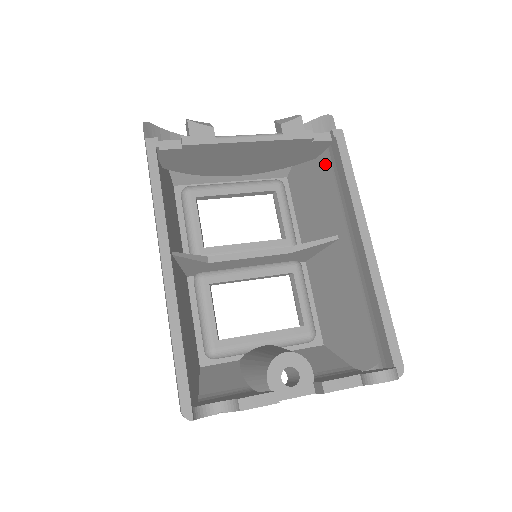
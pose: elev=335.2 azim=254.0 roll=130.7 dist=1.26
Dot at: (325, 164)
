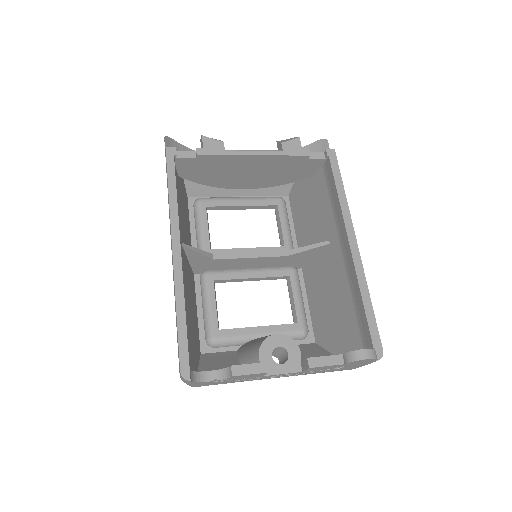
Dot at: (320, 180)
